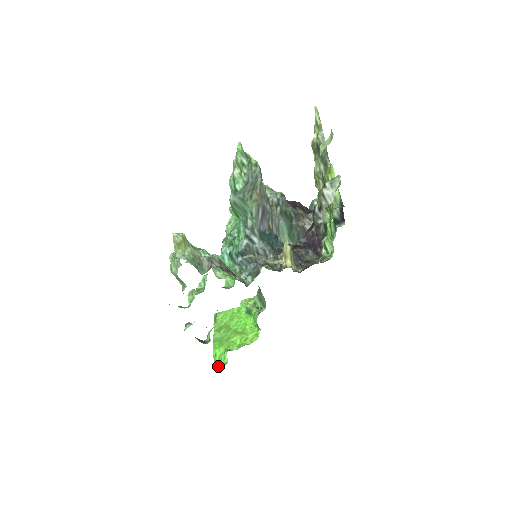
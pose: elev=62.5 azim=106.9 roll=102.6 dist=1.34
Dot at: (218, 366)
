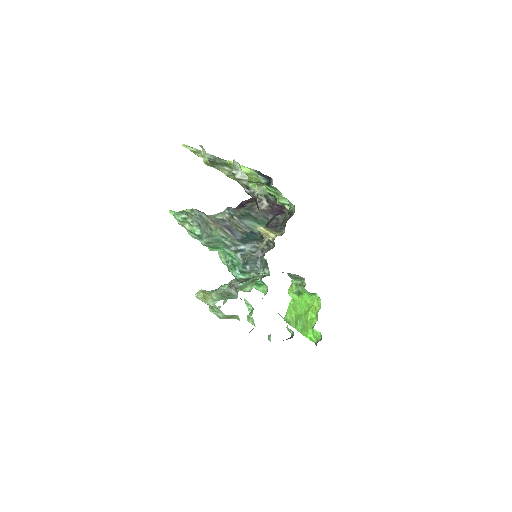
Dot at: (318, 341)
